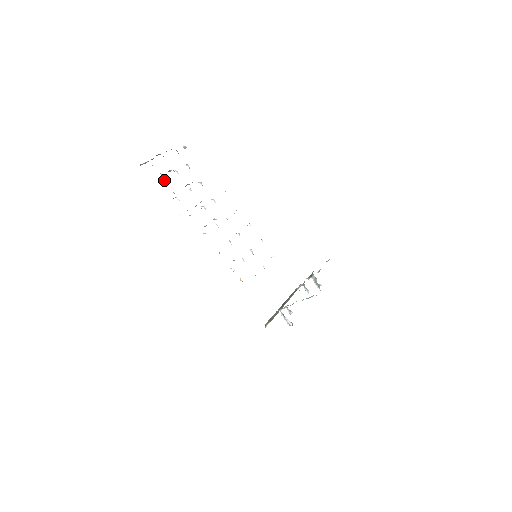
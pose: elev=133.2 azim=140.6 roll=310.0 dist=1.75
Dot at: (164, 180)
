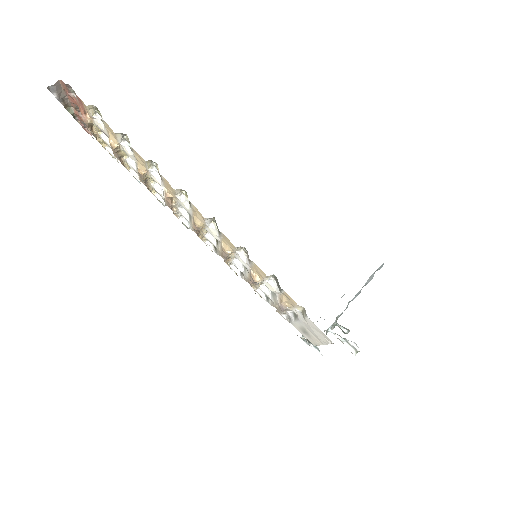
Dot at: (96, 120)
